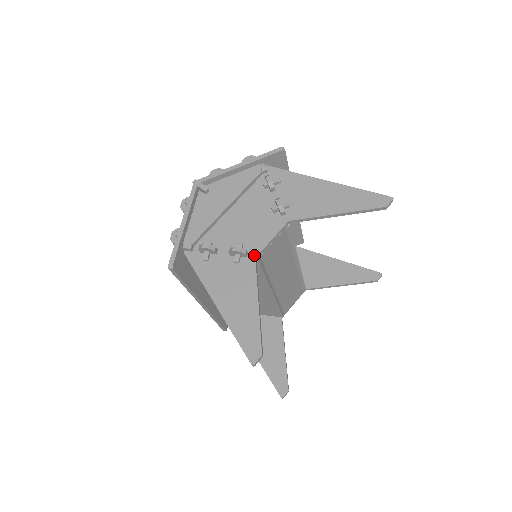
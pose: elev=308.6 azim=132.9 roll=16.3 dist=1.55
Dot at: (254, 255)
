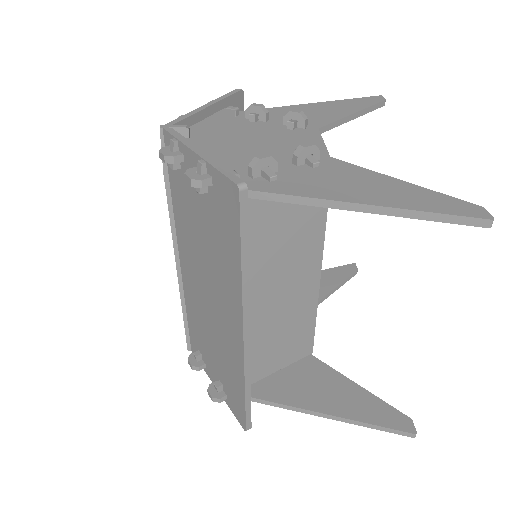
Dot at: (325, 156)
